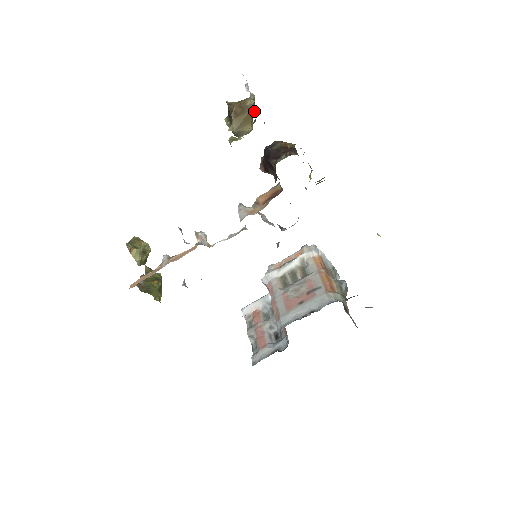
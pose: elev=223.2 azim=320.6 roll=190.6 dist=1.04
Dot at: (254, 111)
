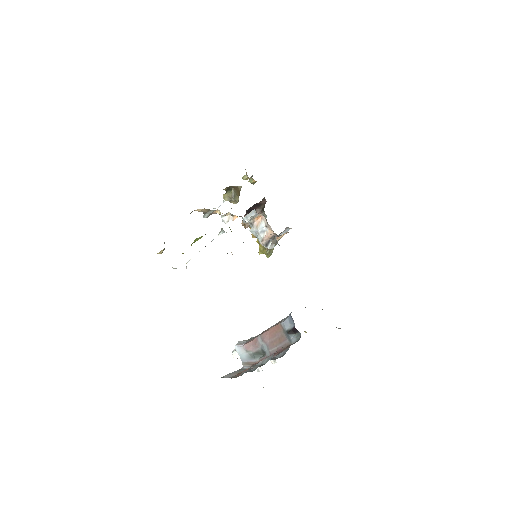
Dot at: (239, 194)
